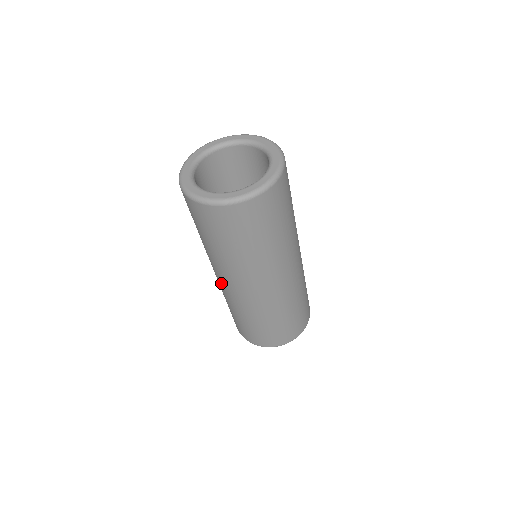
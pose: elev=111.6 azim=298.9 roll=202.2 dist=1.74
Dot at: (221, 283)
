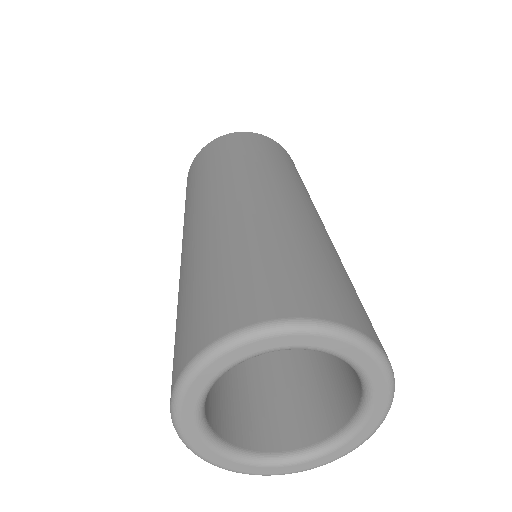
Dot at: occluded
